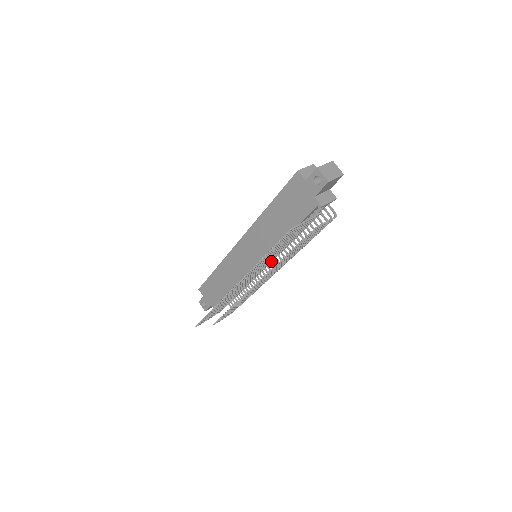
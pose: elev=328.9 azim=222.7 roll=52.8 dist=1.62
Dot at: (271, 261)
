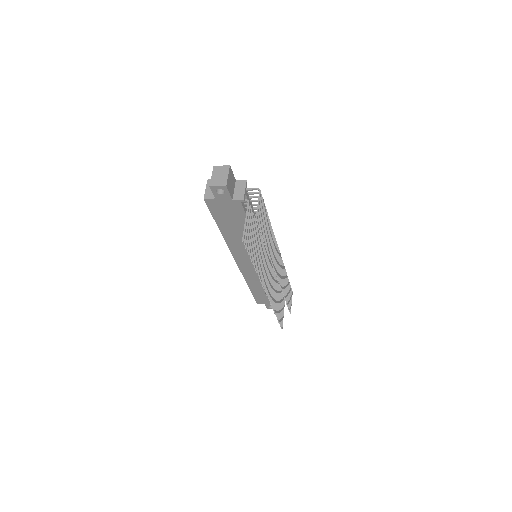
Dot at: (266, 252)
